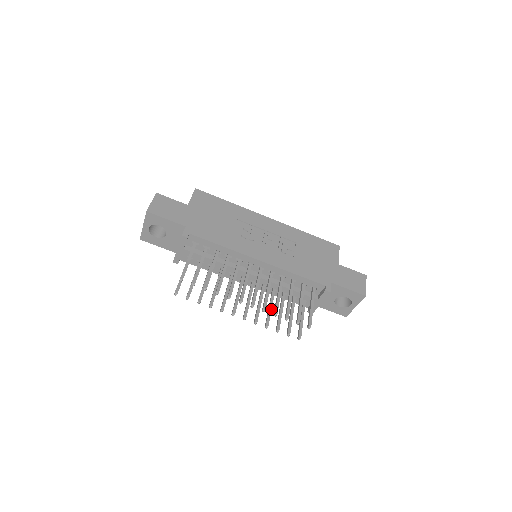
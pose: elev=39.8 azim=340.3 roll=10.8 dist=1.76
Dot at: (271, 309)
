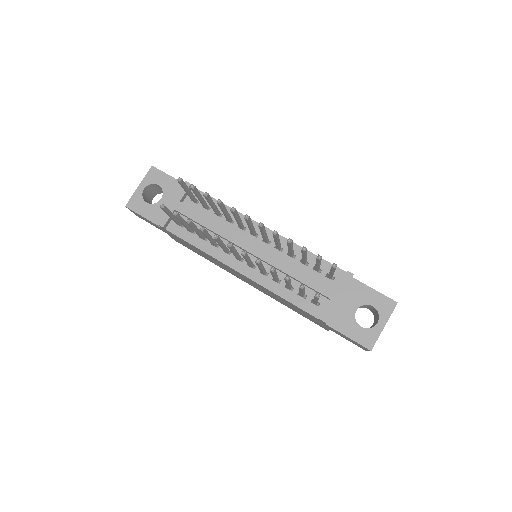
Dot at: (276, 273)
